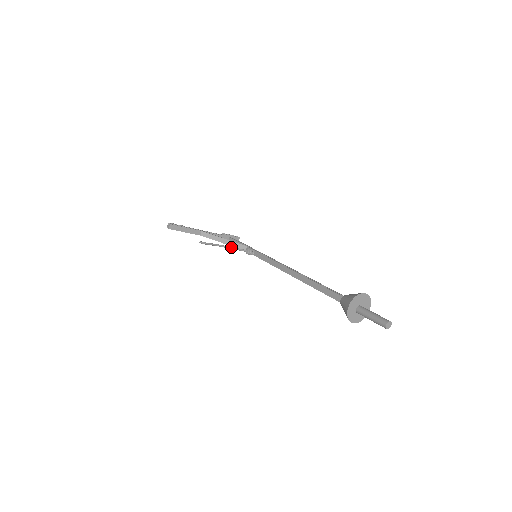
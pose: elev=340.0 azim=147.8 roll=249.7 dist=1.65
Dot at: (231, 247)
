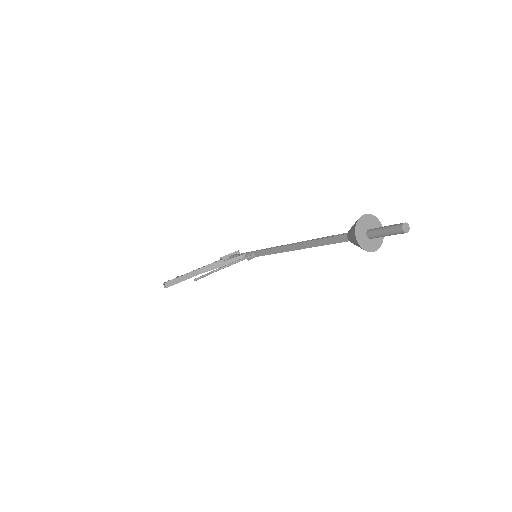
Dot at: (228, 264)
